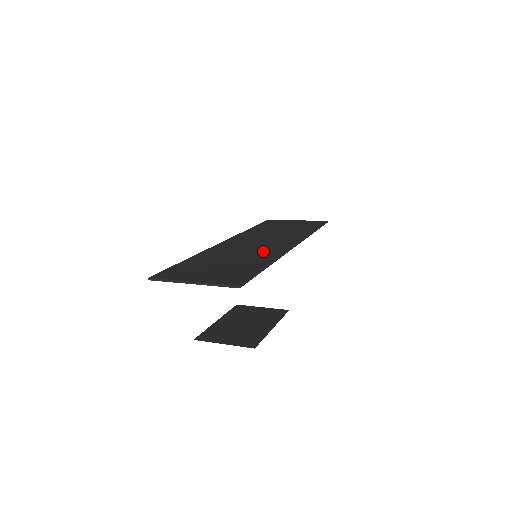
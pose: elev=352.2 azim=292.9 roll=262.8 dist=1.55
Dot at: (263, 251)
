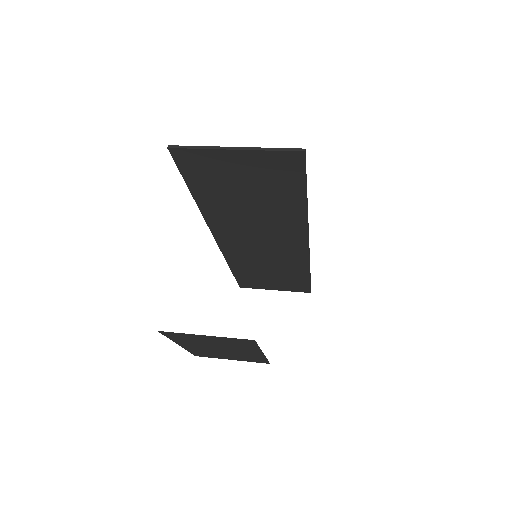
Dot at: (281, 225)
